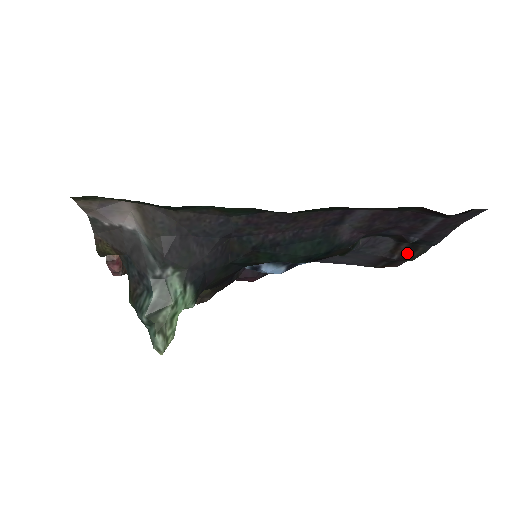
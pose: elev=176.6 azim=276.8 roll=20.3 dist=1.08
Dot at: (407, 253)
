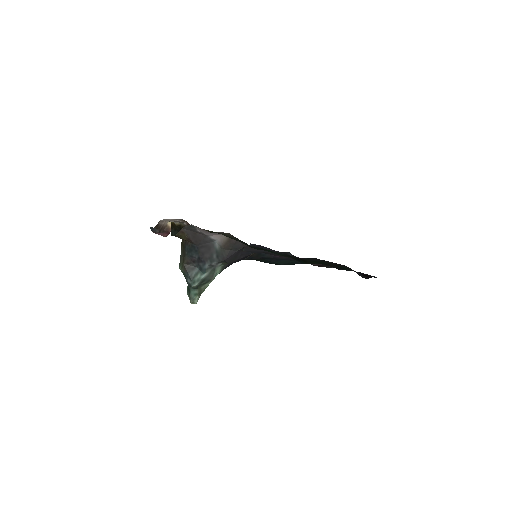
Dot at: (321, 265)
